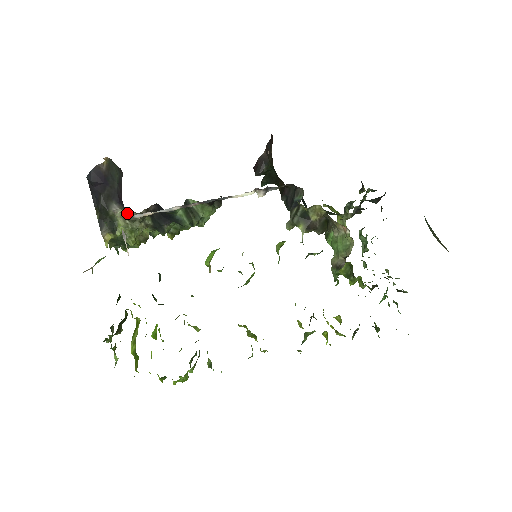
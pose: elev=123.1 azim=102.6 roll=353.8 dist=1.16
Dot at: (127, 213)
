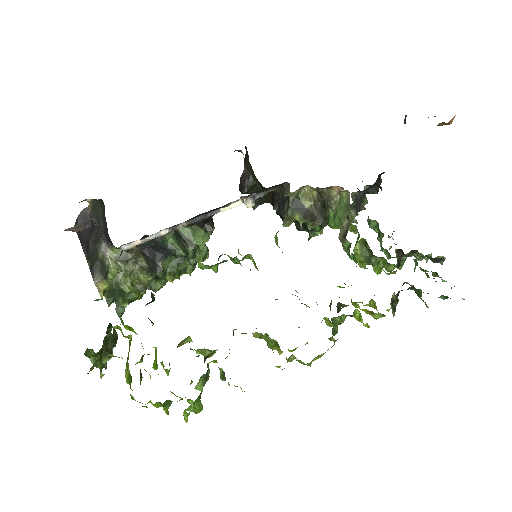
Dot at: (117, 254)
